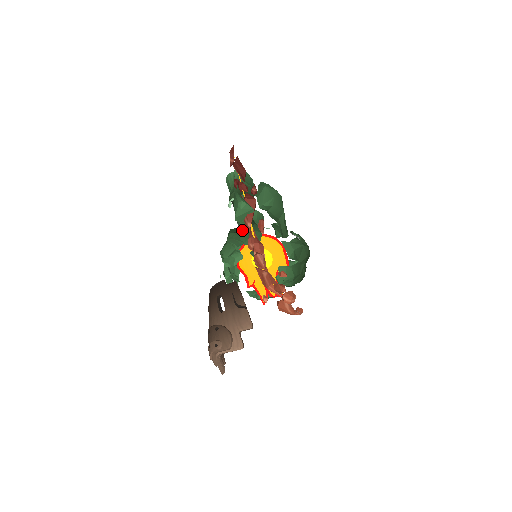
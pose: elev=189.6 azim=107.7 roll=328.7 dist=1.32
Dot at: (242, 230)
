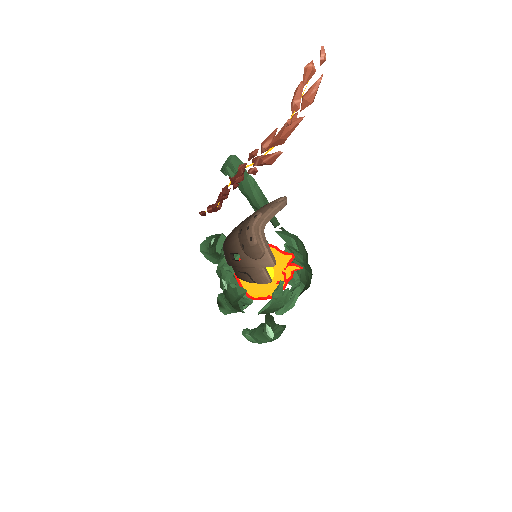
Dot at: occluded
